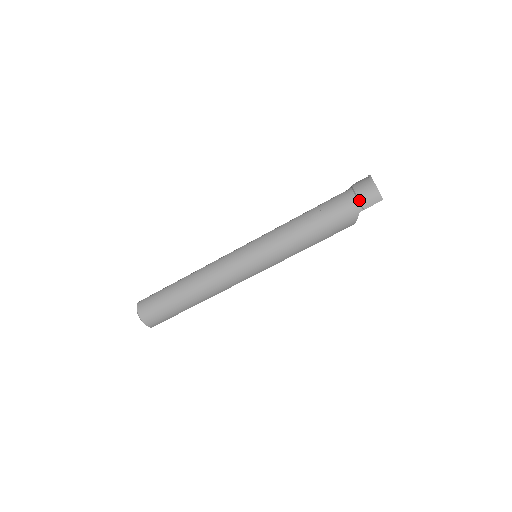
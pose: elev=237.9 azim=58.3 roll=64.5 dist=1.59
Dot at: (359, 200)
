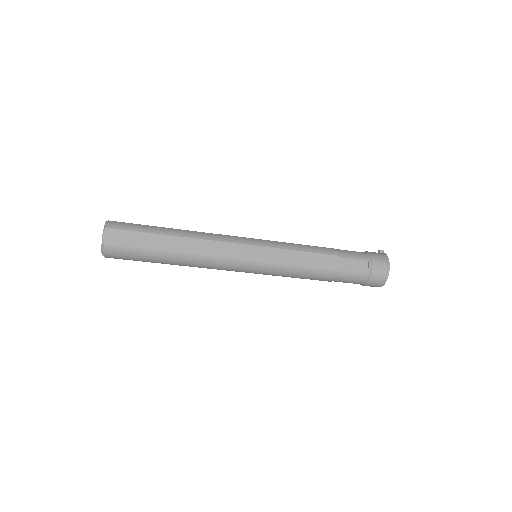
Dot at: (364, 285)
